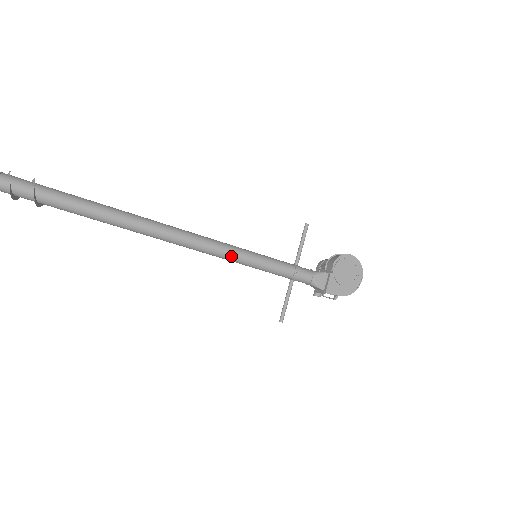
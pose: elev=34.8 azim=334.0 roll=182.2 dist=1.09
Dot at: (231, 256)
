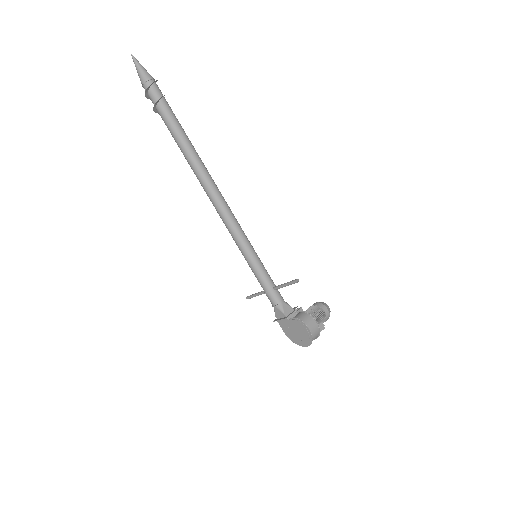
Dot at: (235, 241)
